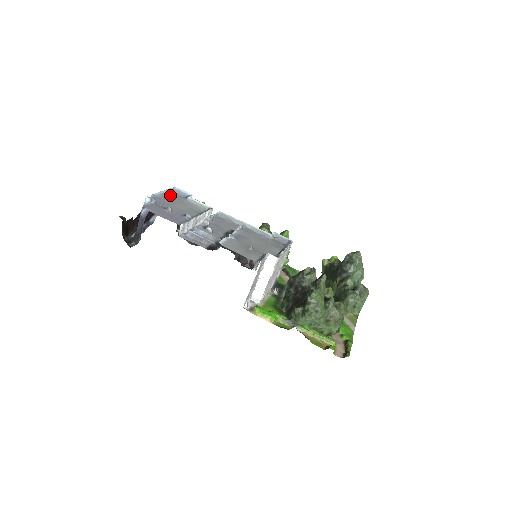
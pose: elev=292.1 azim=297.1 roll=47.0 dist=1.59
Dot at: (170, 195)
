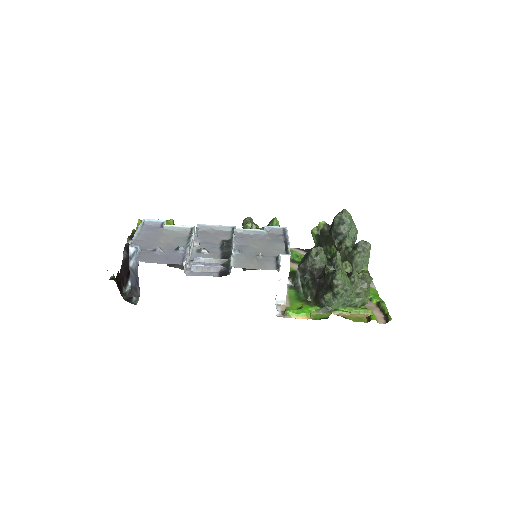
Dot at: (146, 231)
